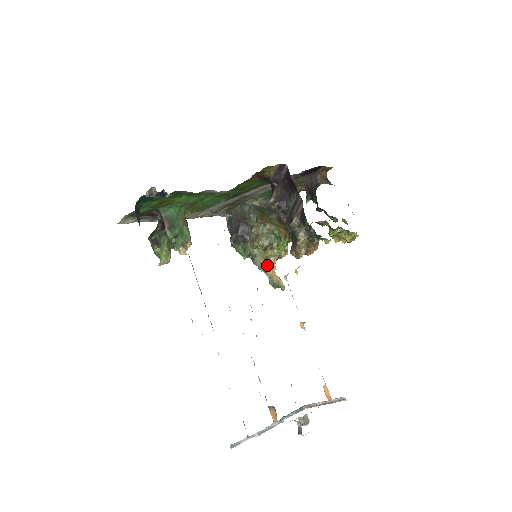
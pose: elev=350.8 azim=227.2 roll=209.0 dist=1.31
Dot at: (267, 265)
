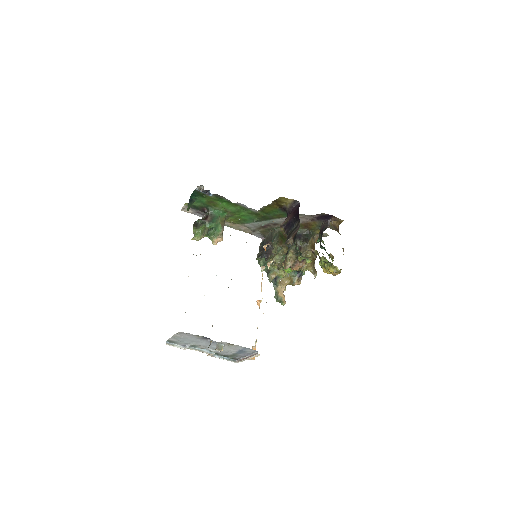
Dot at: (277, 282)
